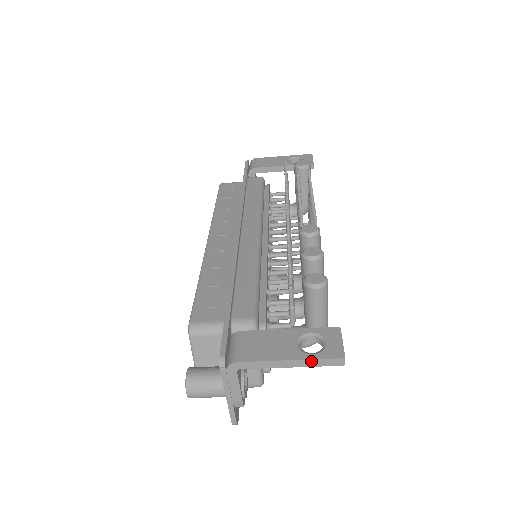
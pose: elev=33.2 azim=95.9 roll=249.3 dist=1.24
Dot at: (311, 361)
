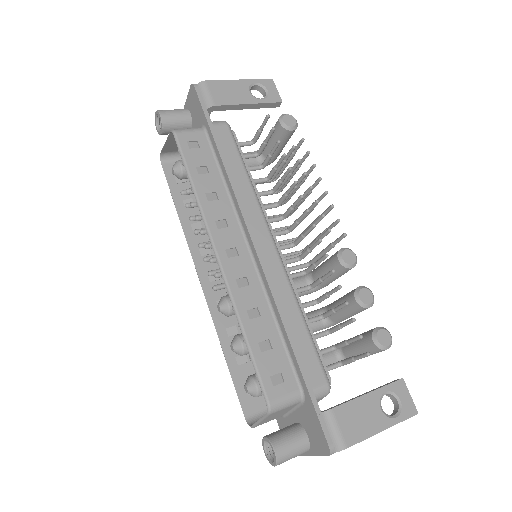
Dot at: occluded
